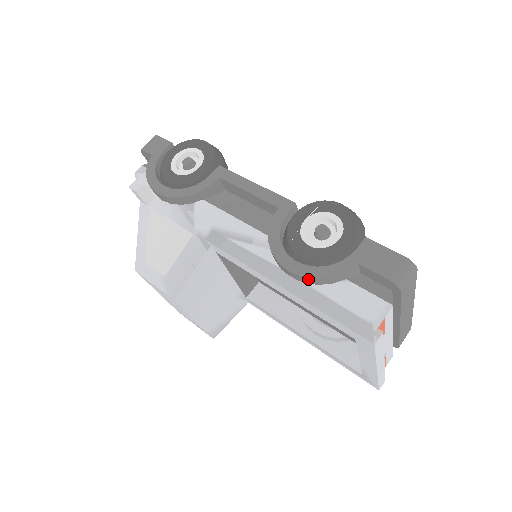
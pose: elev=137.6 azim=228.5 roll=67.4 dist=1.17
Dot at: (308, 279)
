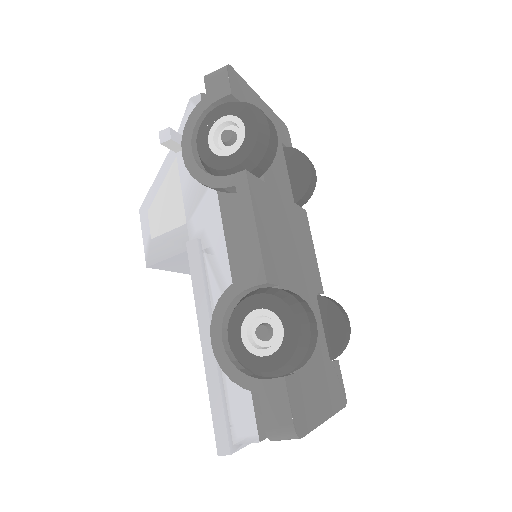
Dot at: (220, 362)
